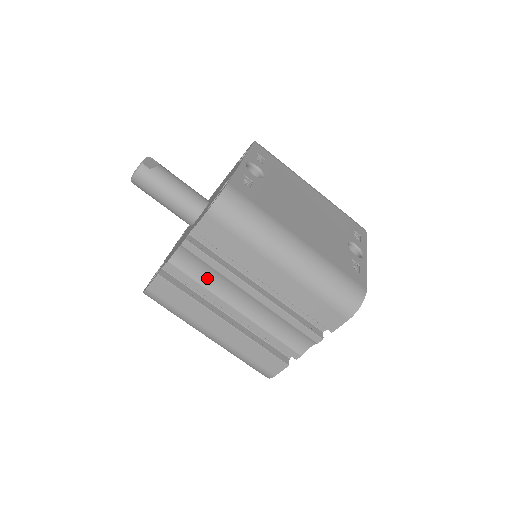
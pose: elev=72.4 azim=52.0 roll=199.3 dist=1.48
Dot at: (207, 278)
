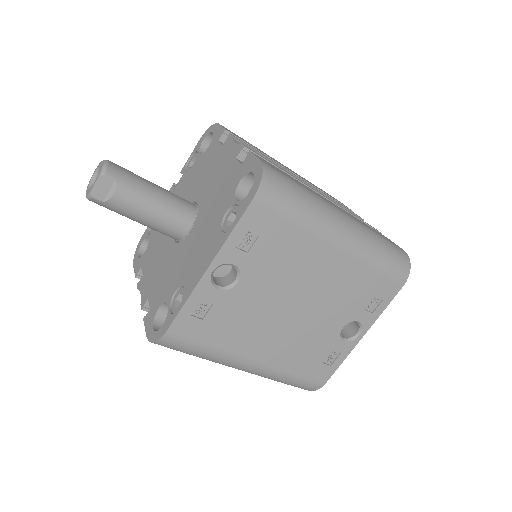
Dot at: occluded
